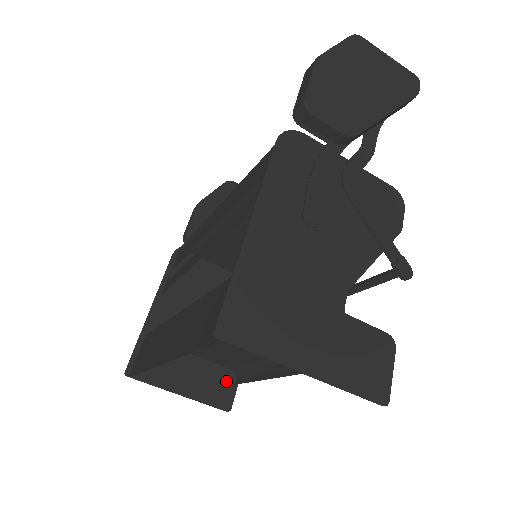
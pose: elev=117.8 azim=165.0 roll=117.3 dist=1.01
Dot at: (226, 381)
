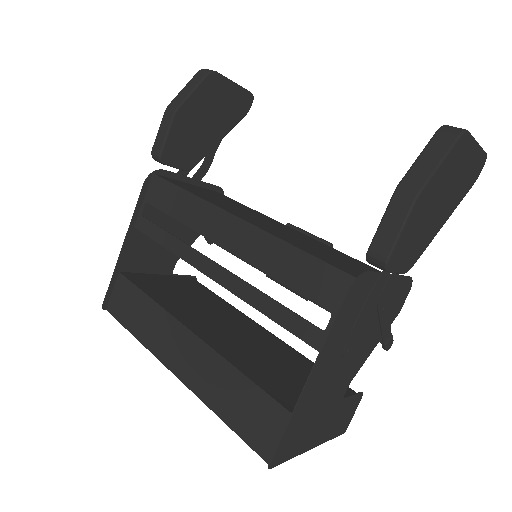
Dot at: occluded
